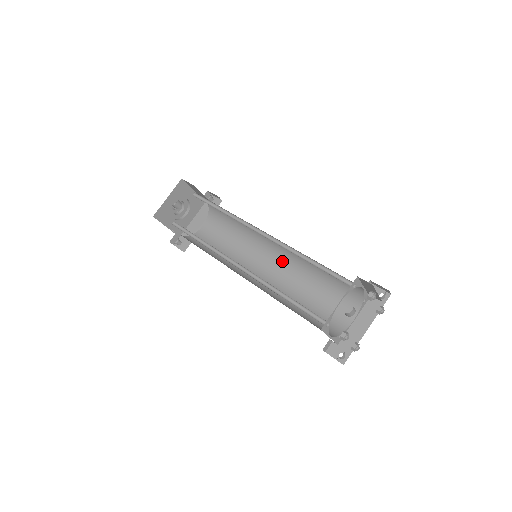
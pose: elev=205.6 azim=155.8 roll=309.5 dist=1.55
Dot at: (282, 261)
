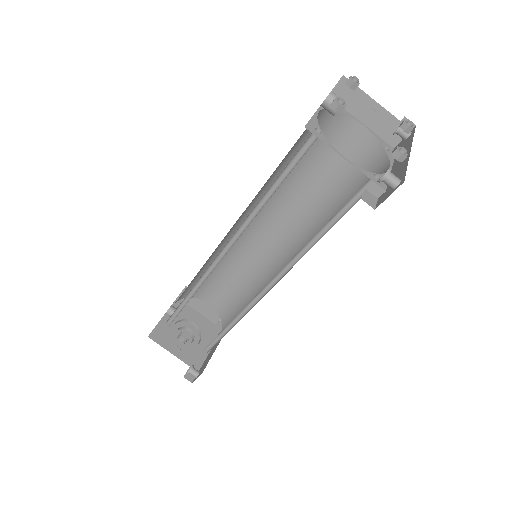
Dot at: (295, 251)
